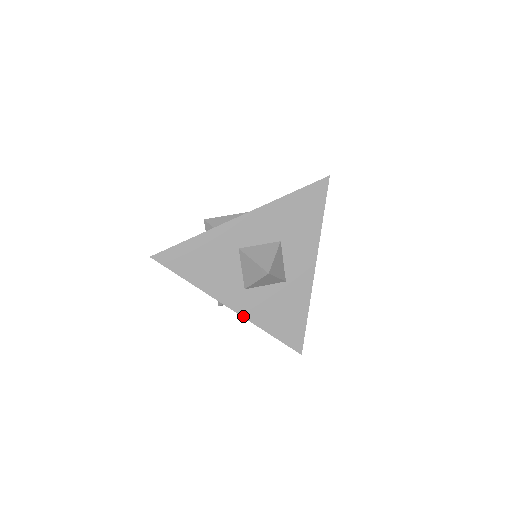
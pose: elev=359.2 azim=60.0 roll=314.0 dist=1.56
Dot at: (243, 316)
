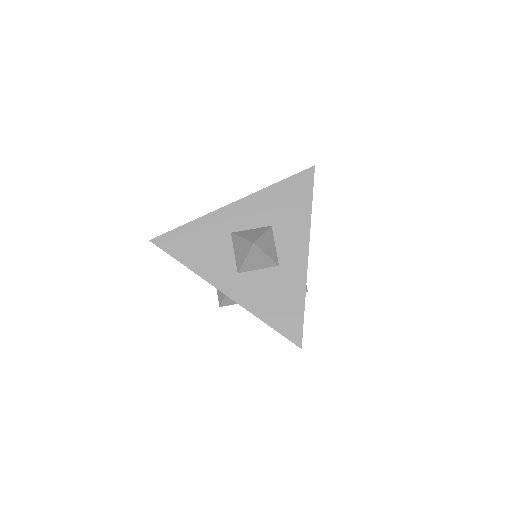
Dot at: (236, 301)
